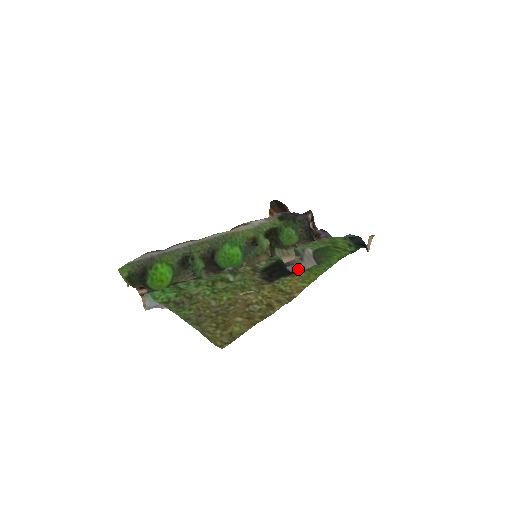
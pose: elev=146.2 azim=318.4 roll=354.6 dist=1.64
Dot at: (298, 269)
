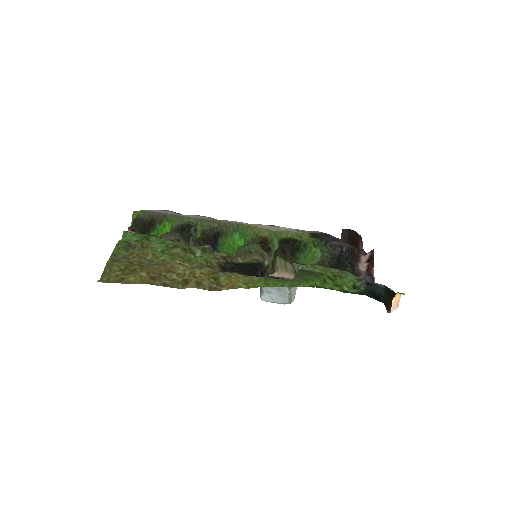
Dot at: occluded
